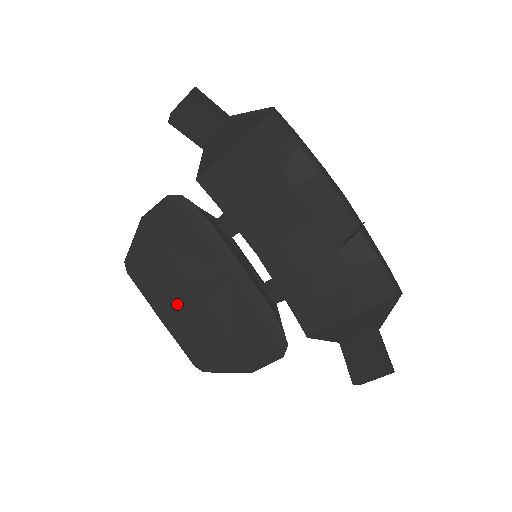
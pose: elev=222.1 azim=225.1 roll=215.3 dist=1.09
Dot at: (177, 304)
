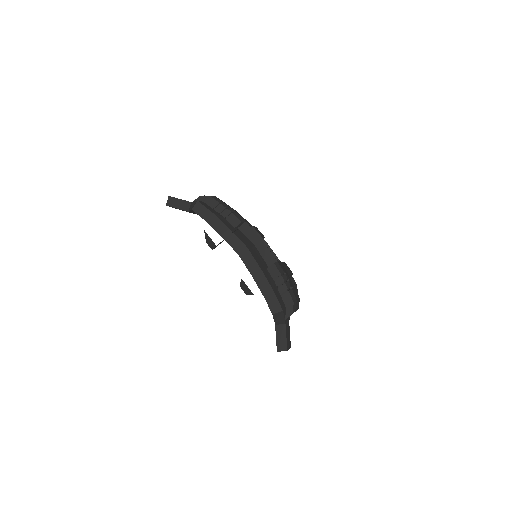
Dot at: occluded
